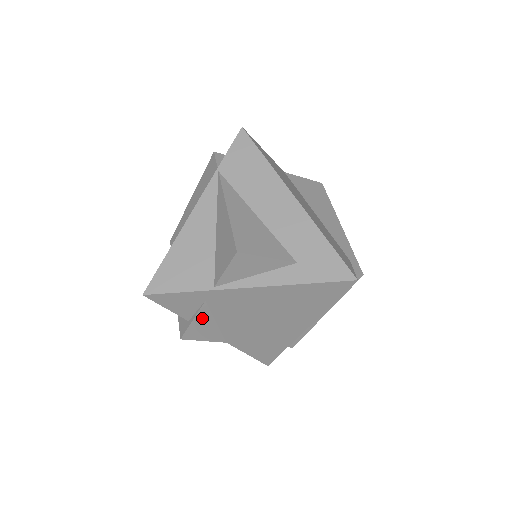
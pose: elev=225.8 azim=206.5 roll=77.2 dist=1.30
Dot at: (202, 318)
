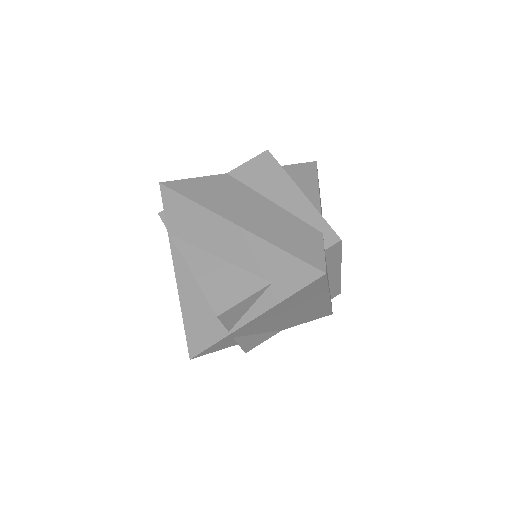
Dot at: (244, 341)
